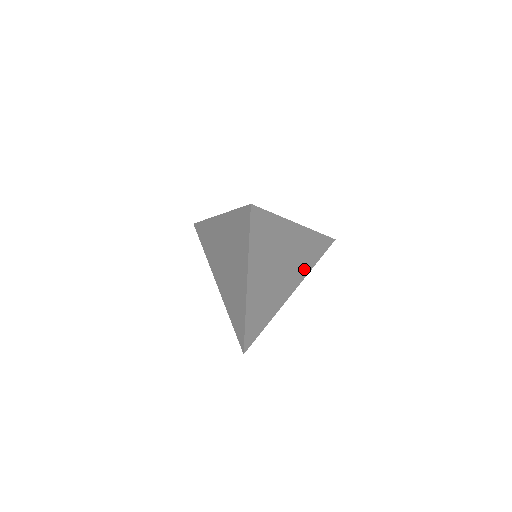
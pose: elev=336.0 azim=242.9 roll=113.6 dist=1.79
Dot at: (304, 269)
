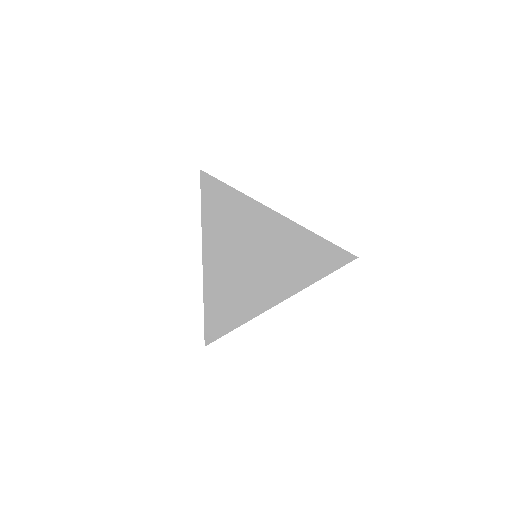
Dot at: occluded
